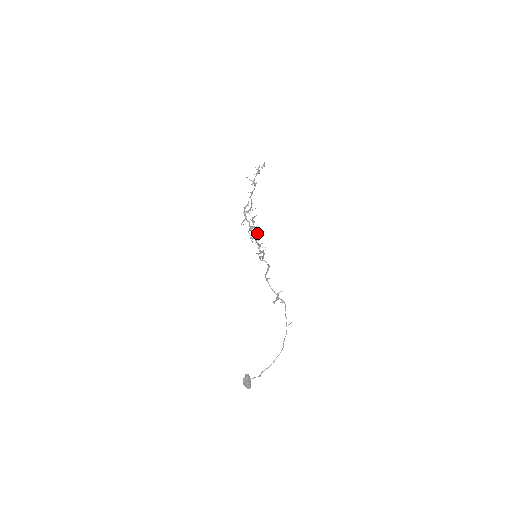
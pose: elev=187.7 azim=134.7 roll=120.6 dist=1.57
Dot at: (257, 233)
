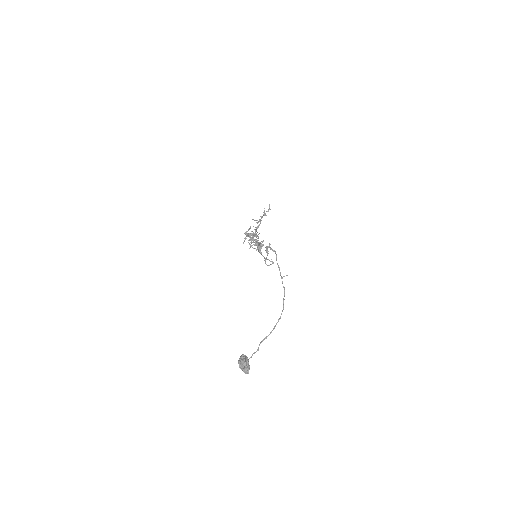
Dot at: occluded
